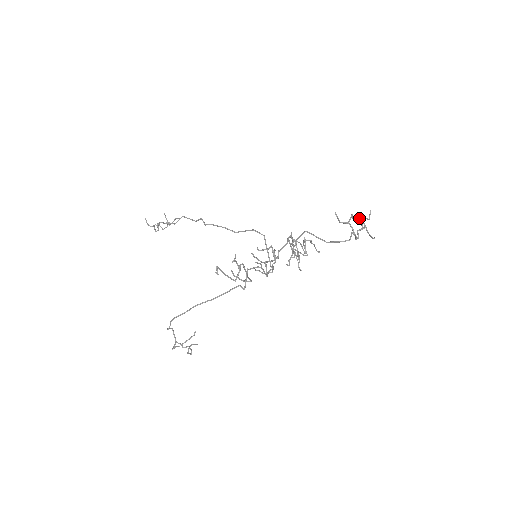
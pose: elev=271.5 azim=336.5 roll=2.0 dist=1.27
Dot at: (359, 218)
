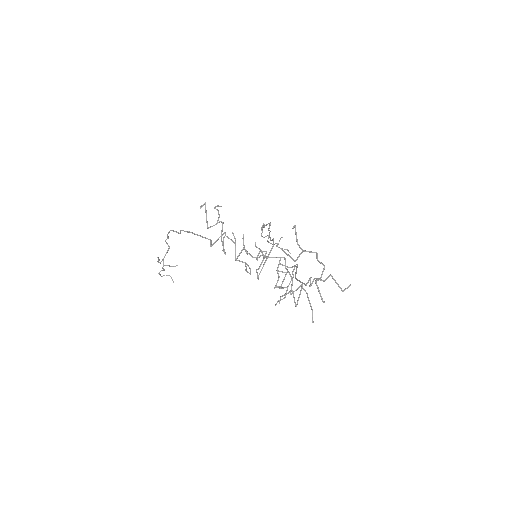
Dot at: (324, 267)
